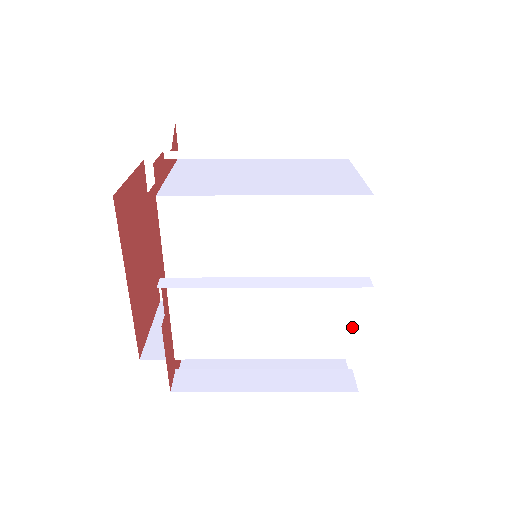
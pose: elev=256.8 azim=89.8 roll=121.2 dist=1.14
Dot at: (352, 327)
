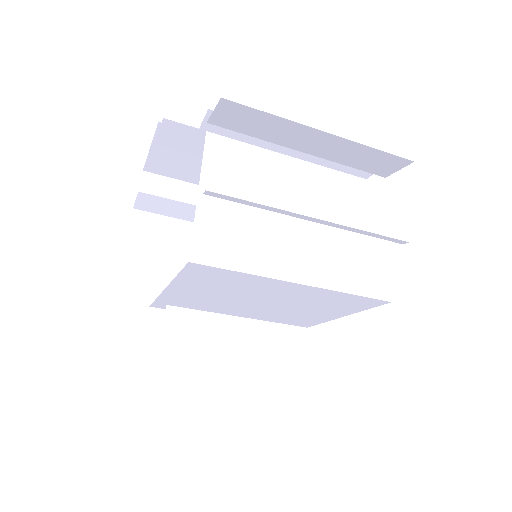
Dot at: (311, 325)
